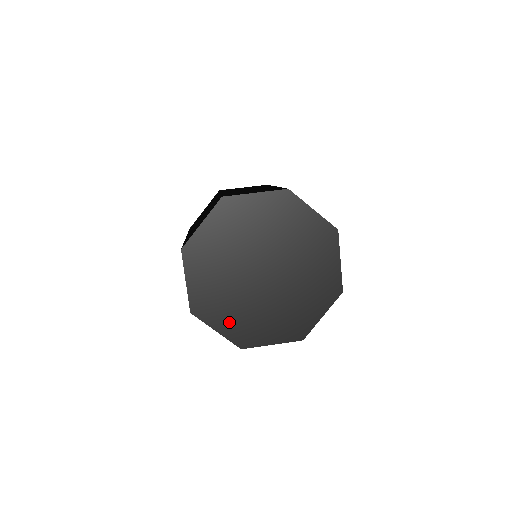
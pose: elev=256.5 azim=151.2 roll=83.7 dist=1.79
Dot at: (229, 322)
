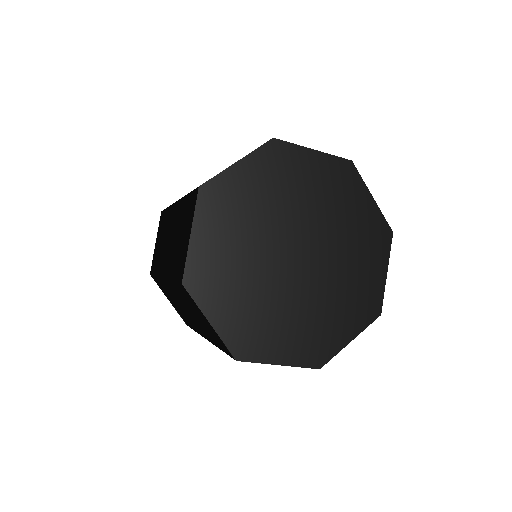
Dot at: (289, 344)
